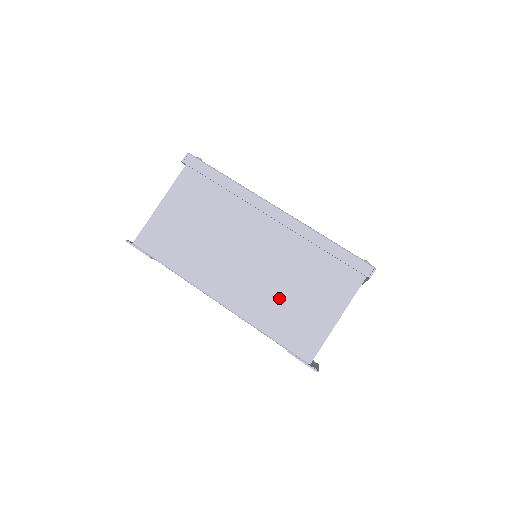
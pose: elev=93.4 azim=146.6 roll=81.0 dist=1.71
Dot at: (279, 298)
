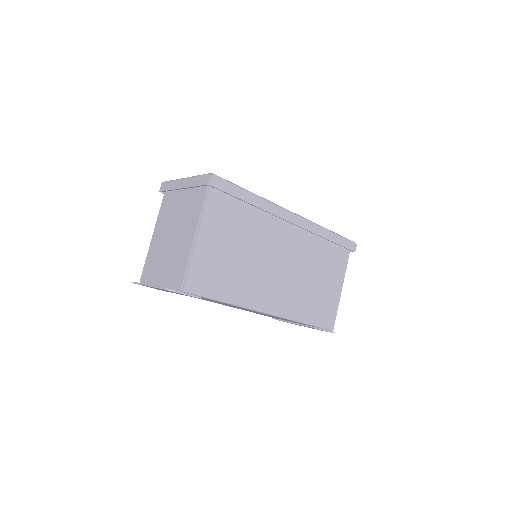
Dot at: (308, 290)
